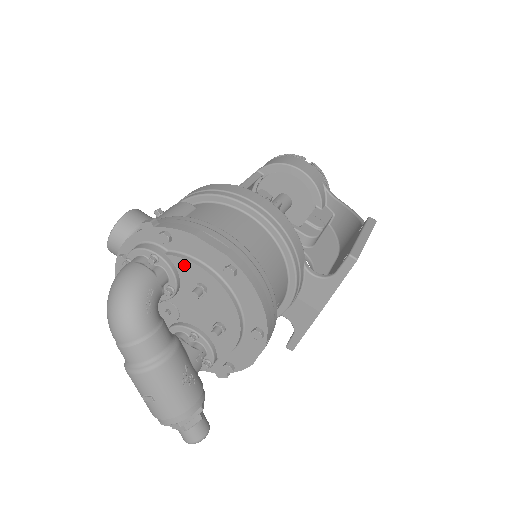
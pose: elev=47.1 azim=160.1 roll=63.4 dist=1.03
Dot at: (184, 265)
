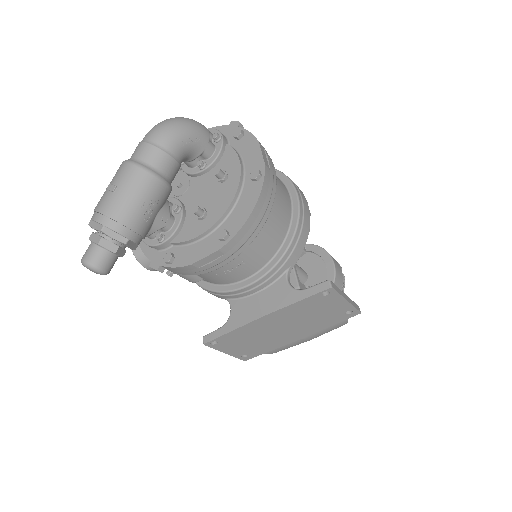
Dot at: (230, 156)
